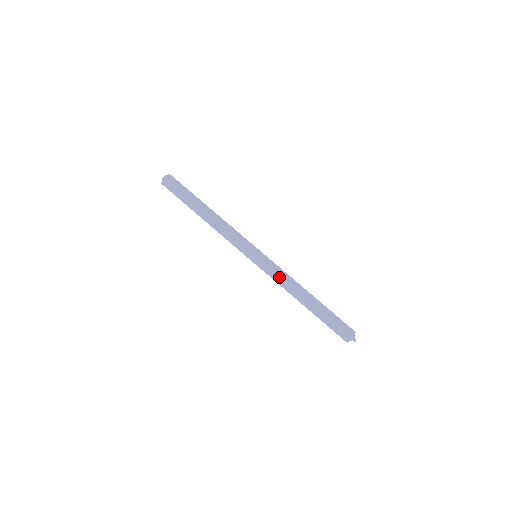
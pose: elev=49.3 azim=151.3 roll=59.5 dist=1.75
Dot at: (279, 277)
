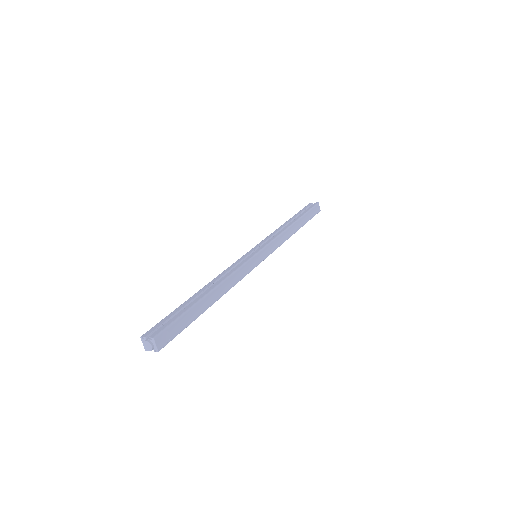
Dot at: occluded
